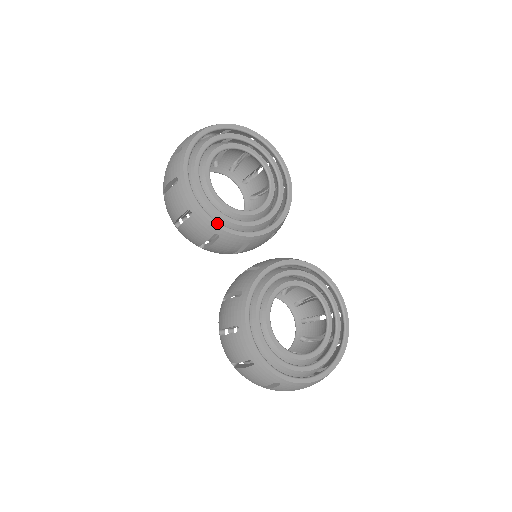
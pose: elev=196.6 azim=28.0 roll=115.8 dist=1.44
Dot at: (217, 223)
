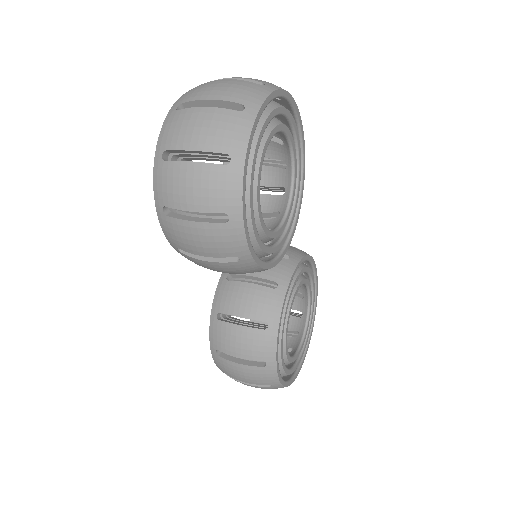
Dot at: (264, 264)
